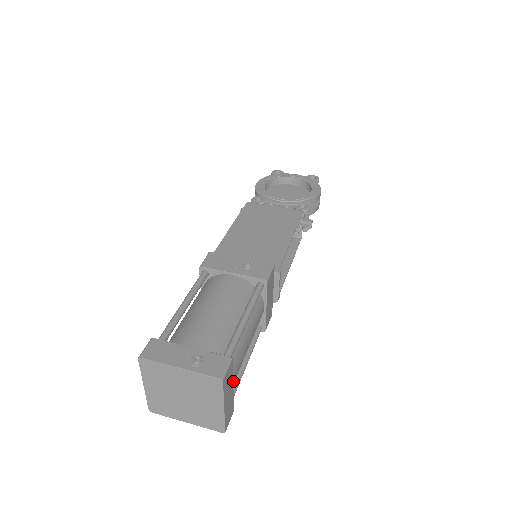
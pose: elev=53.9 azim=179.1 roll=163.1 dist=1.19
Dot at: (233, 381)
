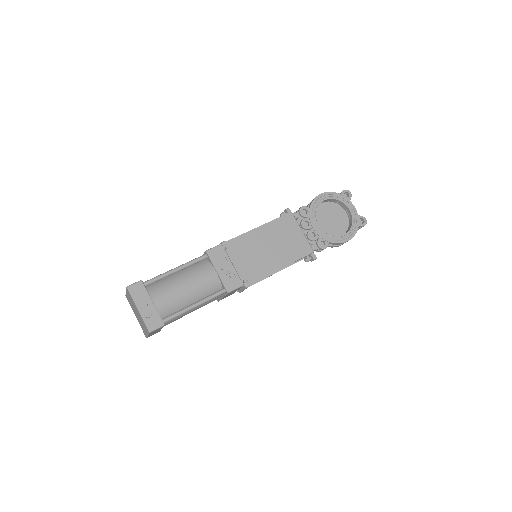
Dot at: occluded
